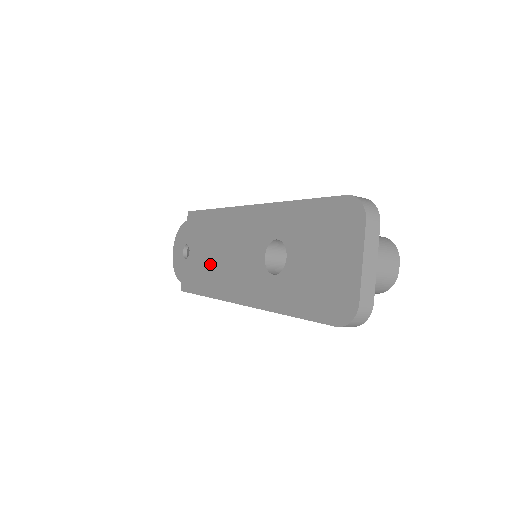
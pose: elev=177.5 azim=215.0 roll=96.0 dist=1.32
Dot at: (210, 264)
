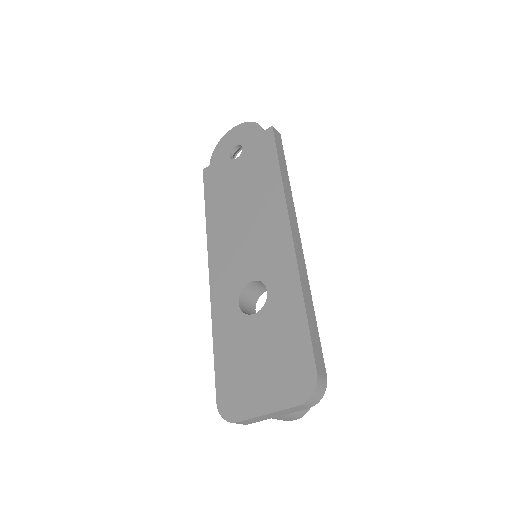
Dot at: (232, 201)
